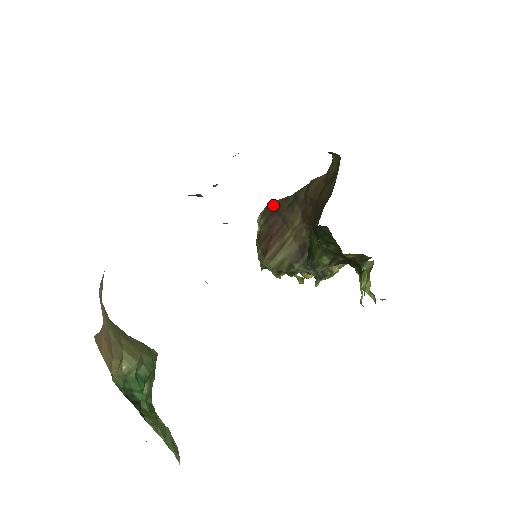
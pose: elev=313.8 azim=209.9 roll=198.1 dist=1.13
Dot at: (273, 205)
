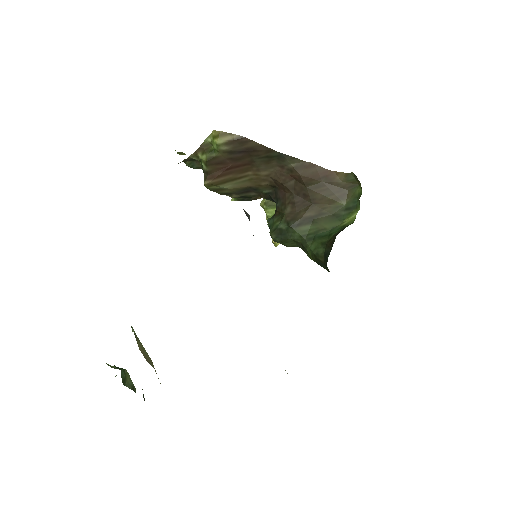
Dot at: (249, 143)
